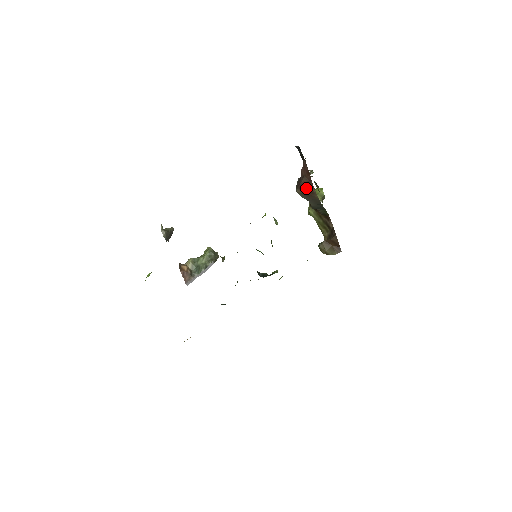
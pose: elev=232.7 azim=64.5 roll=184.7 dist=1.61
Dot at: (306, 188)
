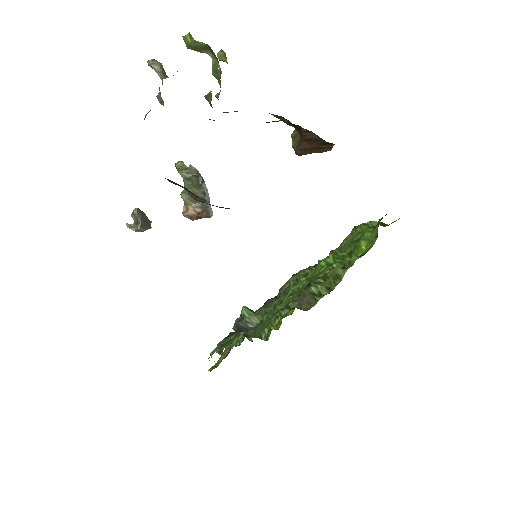
Dot at: occluded
